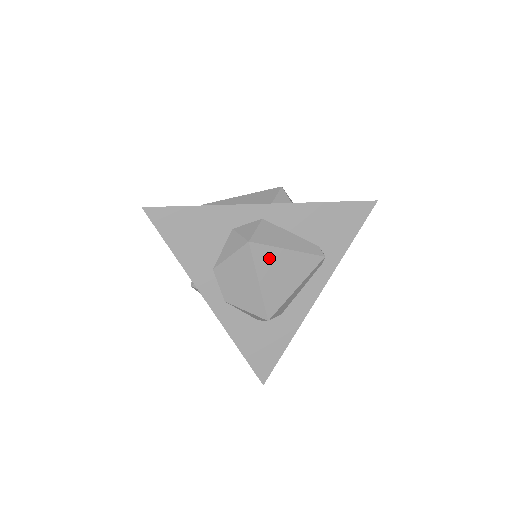
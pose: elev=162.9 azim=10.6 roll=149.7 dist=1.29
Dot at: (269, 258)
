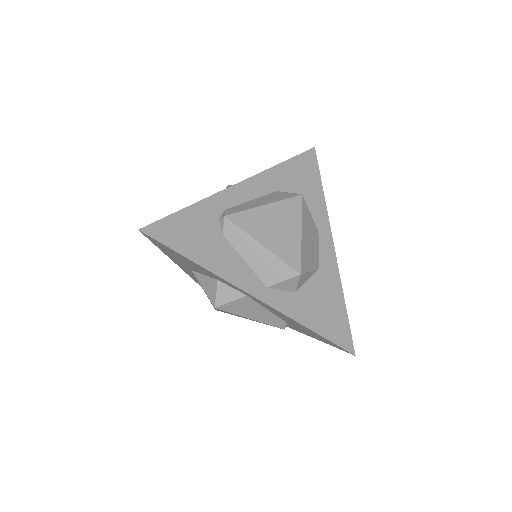
Dot at: occluded
